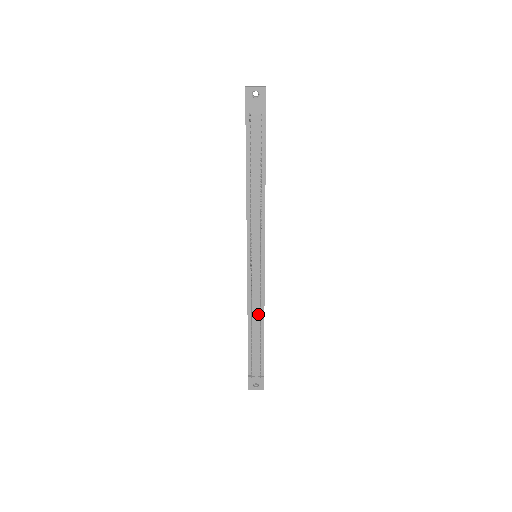
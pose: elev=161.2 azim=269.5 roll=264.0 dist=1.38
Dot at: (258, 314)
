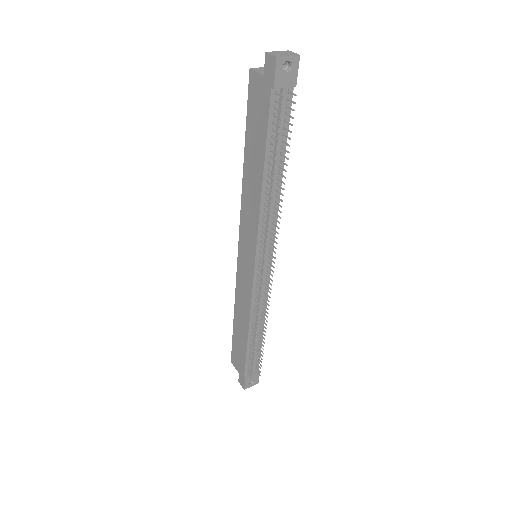
Dot at: (260, 316)
